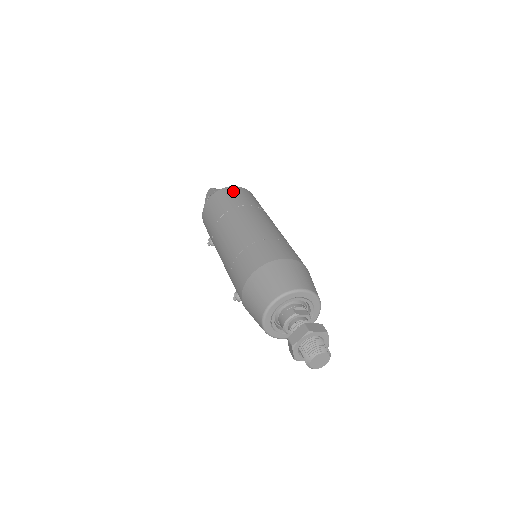
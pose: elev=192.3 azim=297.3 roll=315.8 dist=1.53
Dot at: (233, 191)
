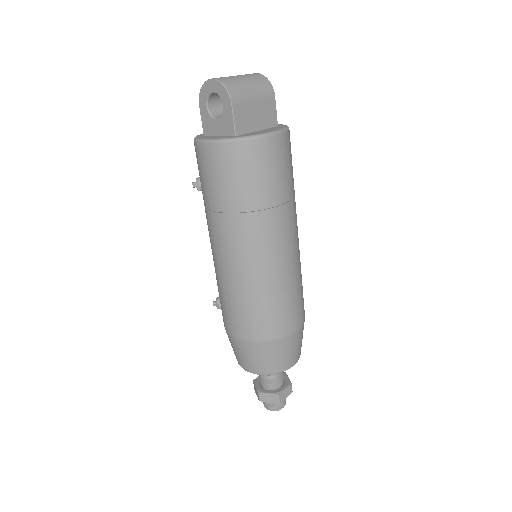
Dot at: (266, 157)
